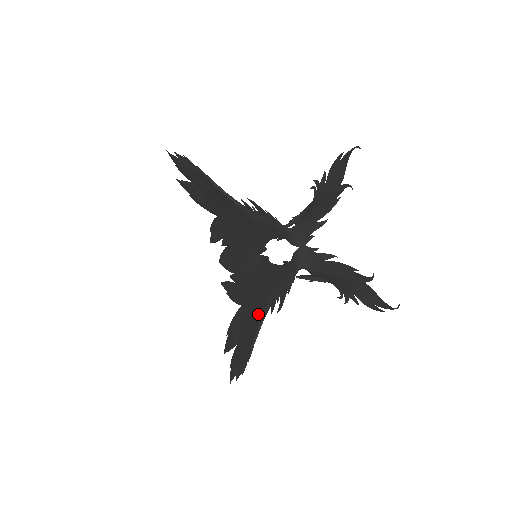
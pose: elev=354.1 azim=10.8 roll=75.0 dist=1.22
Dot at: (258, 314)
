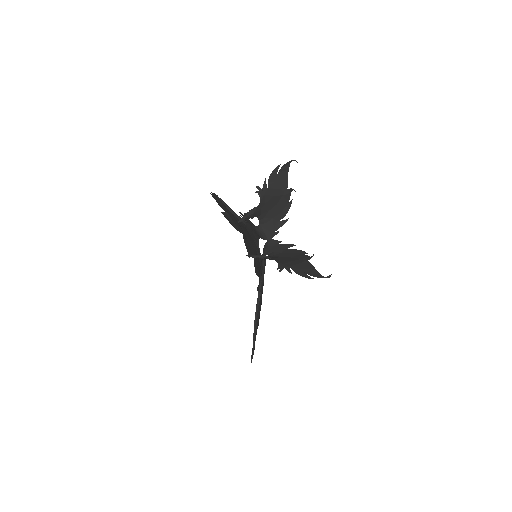
Dot at: occluded
